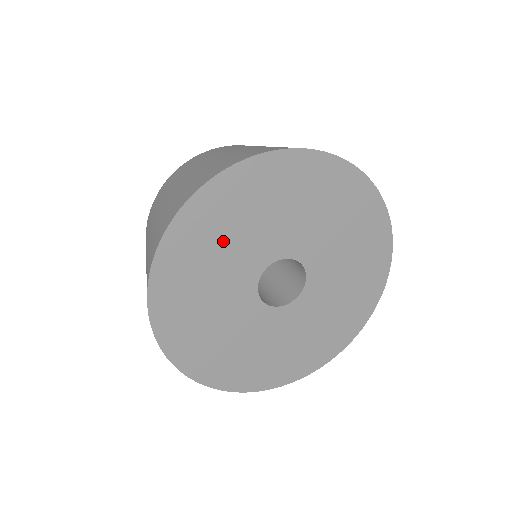
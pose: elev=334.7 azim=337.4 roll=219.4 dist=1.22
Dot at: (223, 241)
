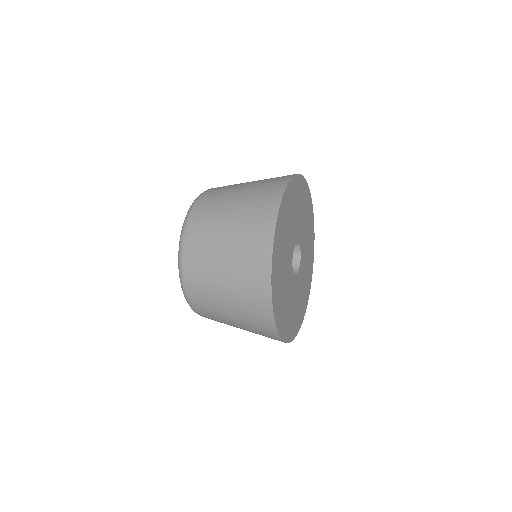
Dot at: (298, 207)
